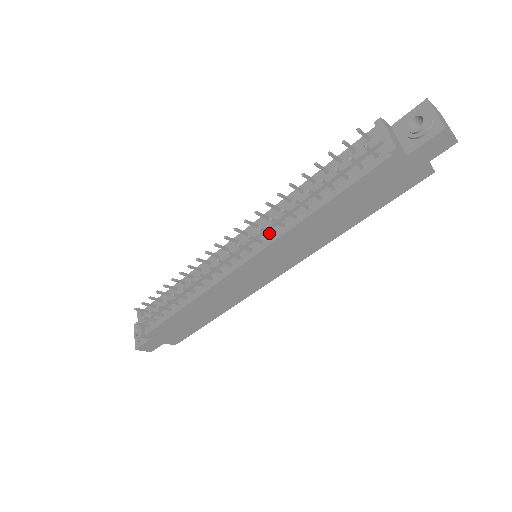
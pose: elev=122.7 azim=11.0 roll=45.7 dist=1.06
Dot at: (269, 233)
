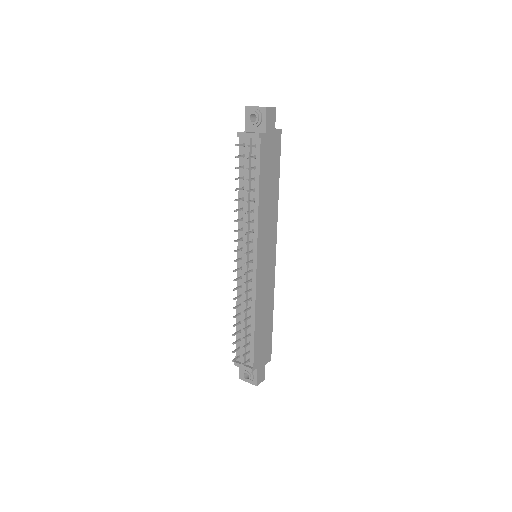
Dot at: (251, 232)
